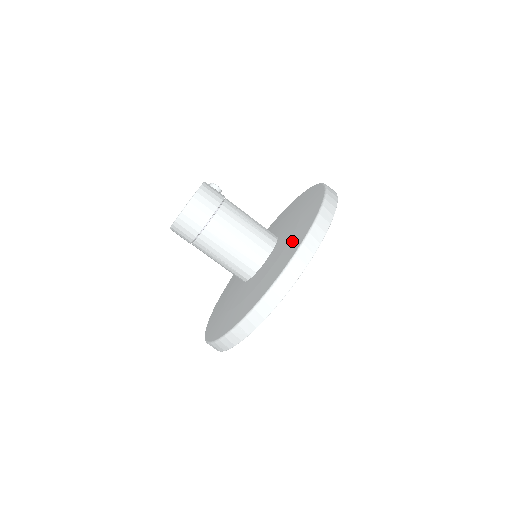
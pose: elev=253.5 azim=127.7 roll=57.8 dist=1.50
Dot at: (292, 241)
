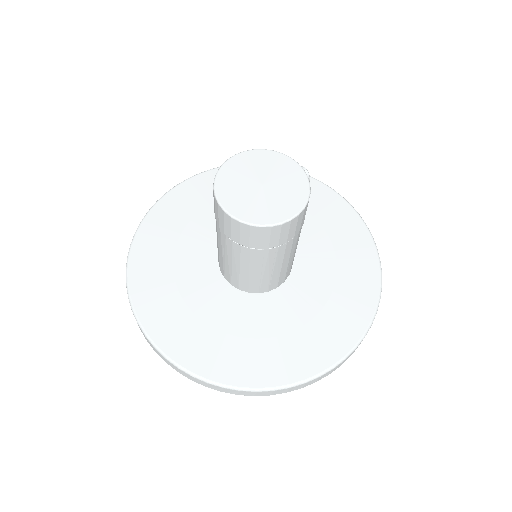
Dot at: (320, 331)
